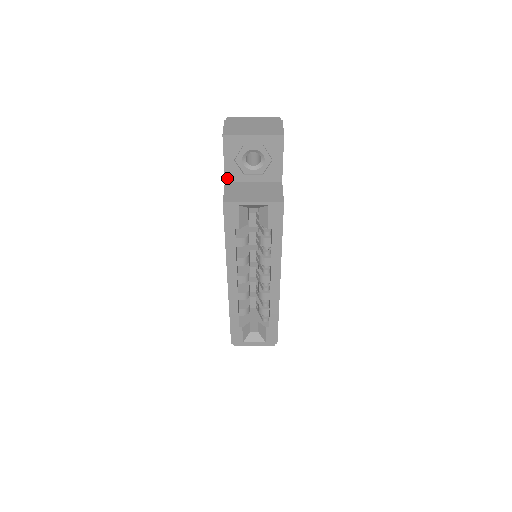
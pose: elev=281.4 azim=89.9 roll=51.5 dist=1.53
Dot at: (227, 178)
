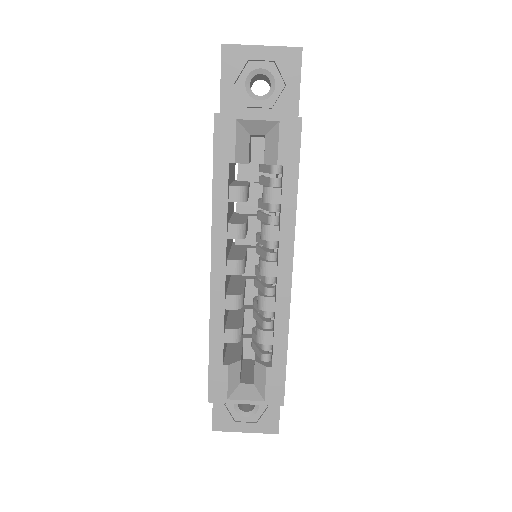
Dot at: (223, 112)
